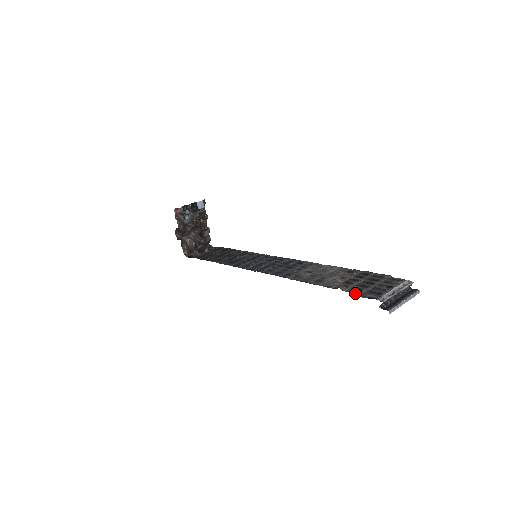
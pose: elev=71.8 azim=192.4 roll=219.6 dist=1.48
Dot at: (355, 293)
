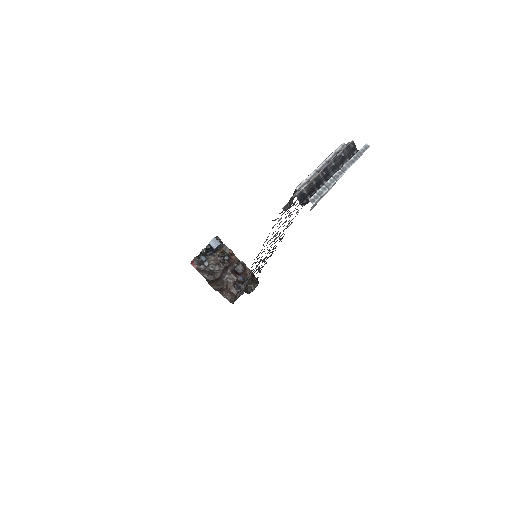
Dot at: (281, 212)
